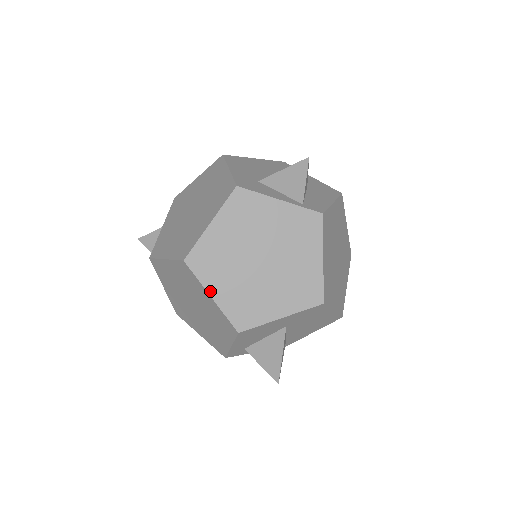
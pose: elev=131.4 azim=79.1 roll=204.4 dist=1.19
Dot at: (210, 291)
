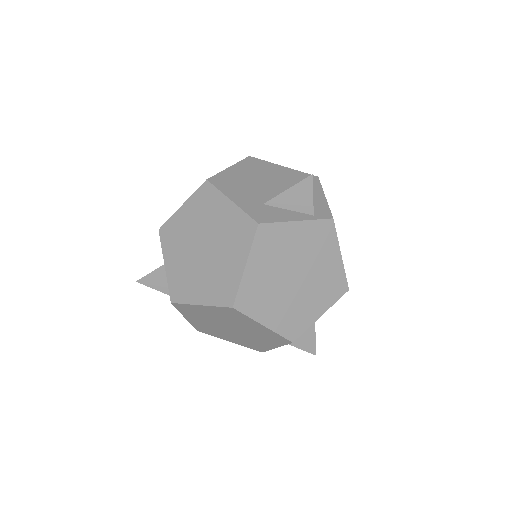
Dot at: (262, 322)
